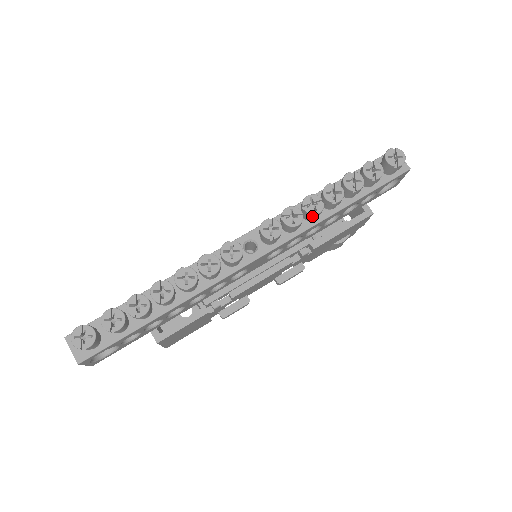
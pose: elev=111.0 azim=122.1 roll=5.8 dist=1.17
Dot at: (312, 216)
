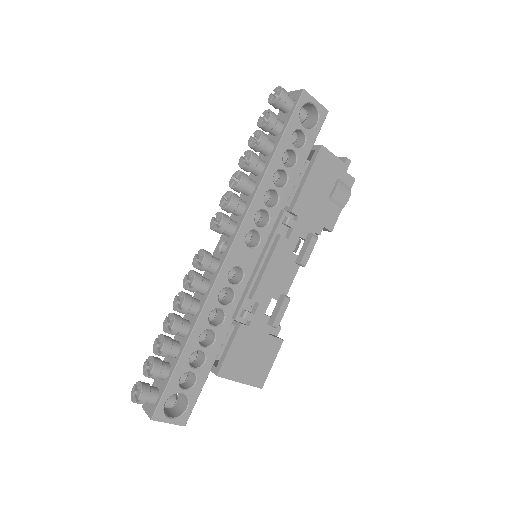
Dot at: (240, 187)
